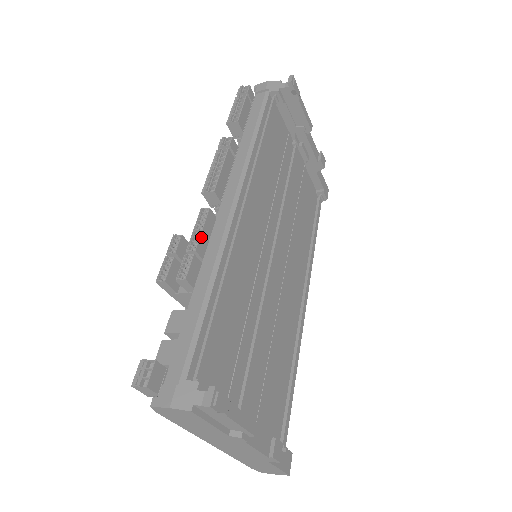
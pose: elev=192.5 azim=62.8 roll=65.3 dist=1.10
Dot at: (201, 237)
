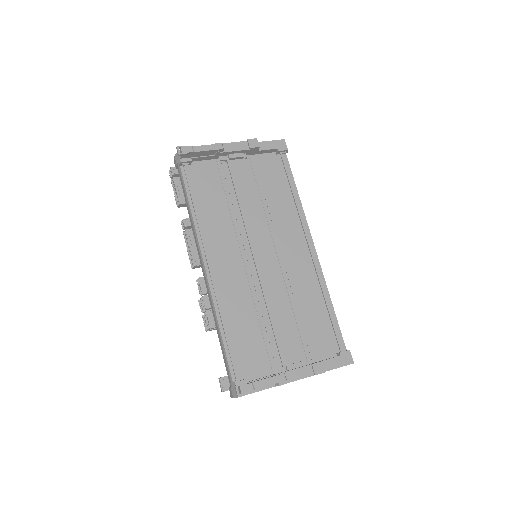
Dot at: (204, 298)
